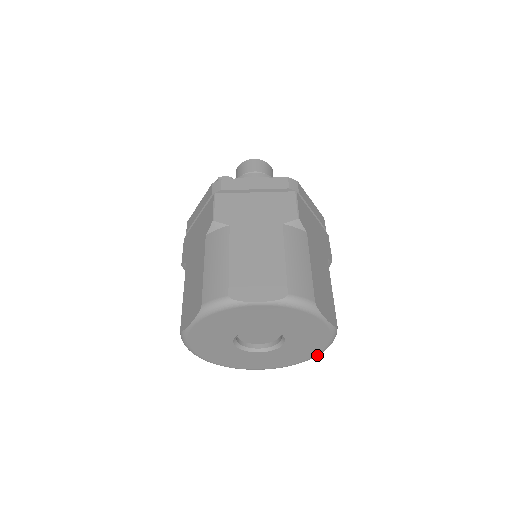
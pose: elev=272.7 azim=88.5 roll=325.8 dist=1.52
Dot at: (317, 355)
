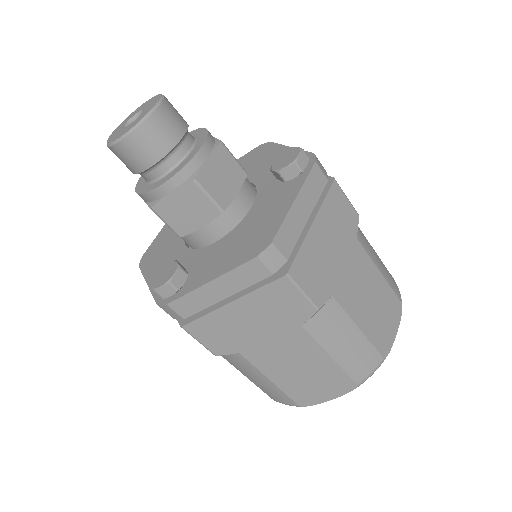
Dot at: occluded
